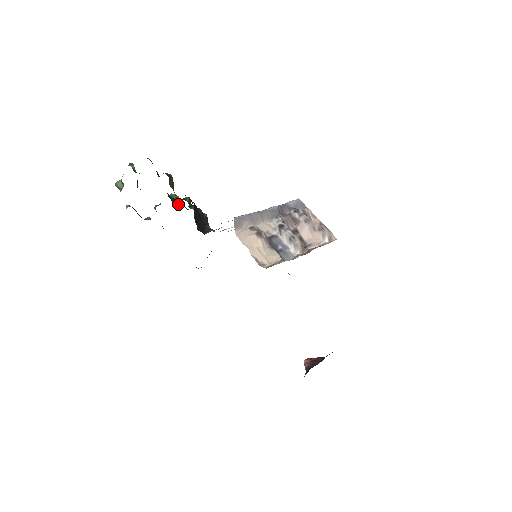
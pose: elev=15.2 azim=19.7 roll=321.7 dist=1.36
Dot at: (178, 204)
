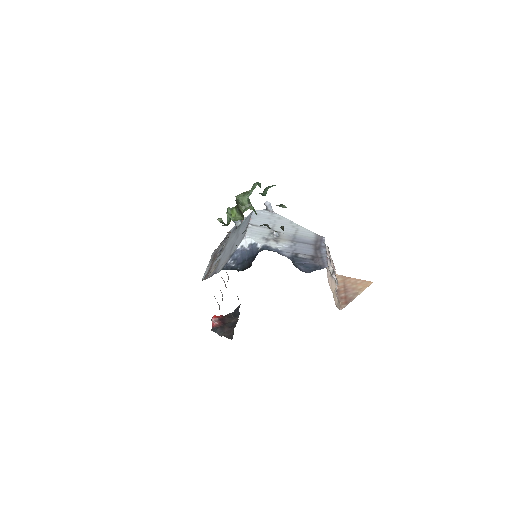
Dot at: occluded
